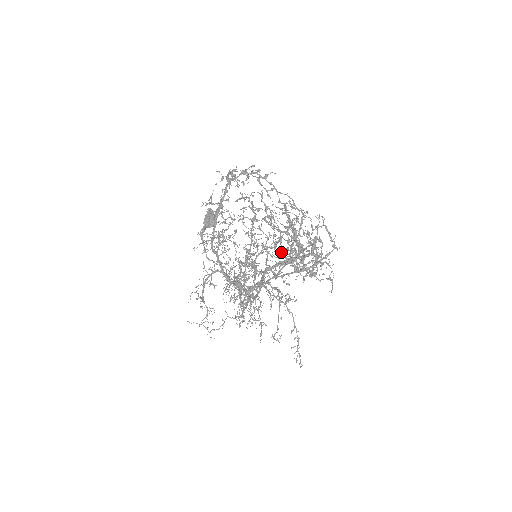
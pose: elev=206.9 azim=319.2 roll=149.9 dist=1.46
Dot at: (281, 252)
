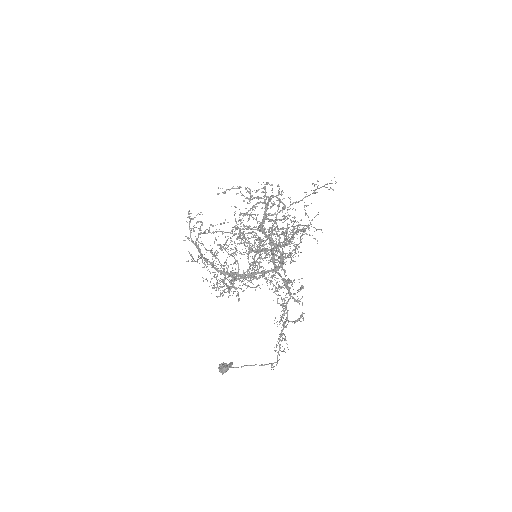
Dot at: occluded
